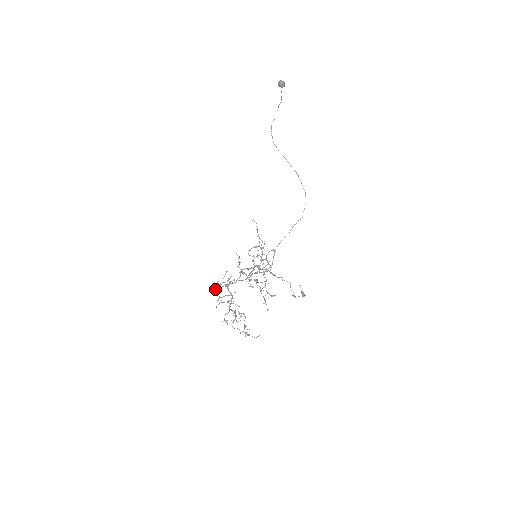
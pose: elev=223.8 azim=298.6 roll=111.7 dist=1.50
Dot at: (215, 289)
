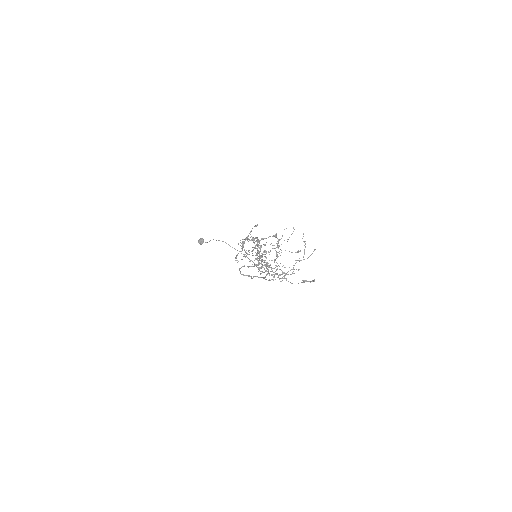
Dot at: (243, 241)
